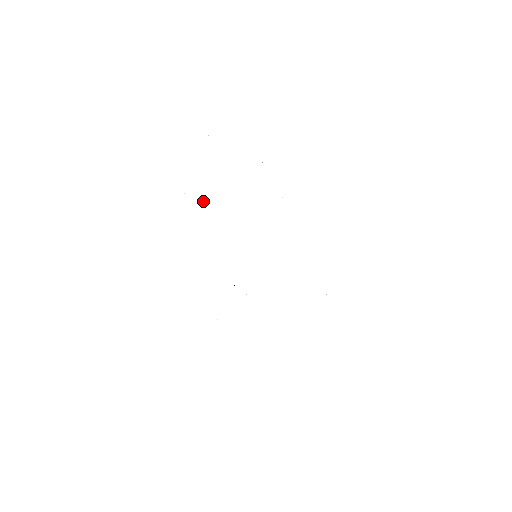
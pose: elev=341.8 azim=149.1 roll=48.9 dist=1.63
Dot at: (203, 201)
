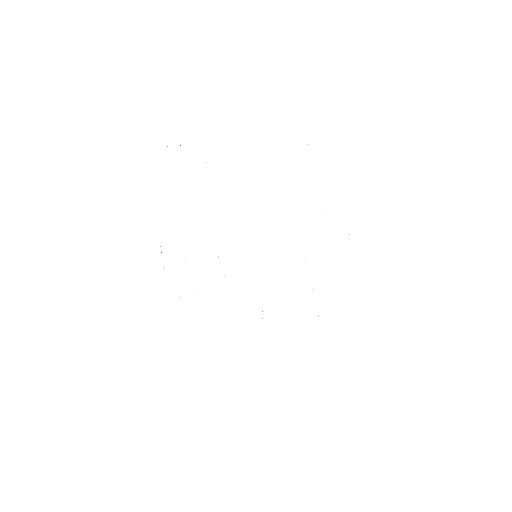
Dot at: occluded
